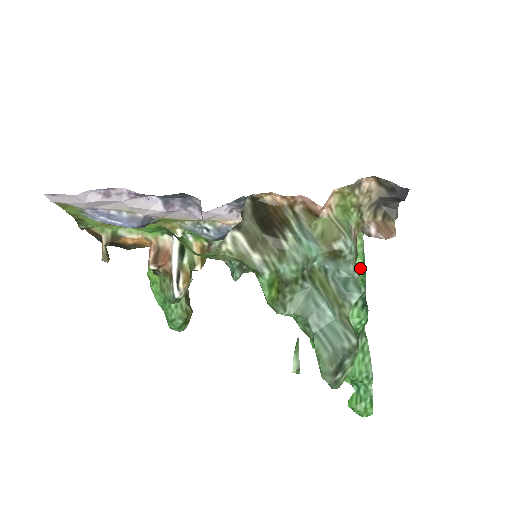
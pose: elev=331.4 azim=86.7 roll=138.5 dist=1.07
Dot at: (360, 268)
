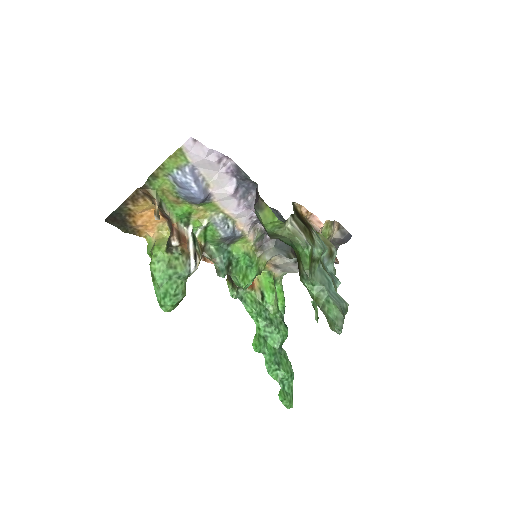
Dot at: (283, 299)
